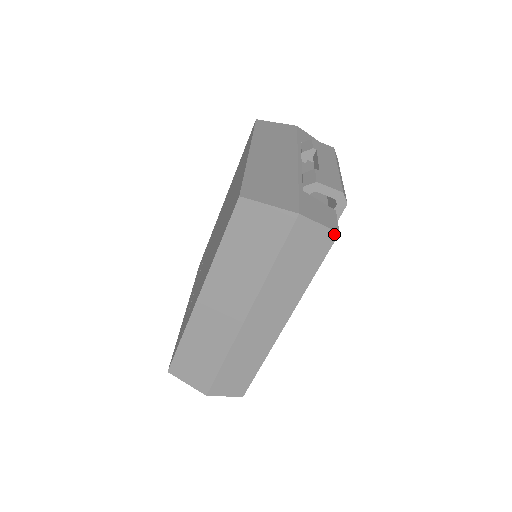
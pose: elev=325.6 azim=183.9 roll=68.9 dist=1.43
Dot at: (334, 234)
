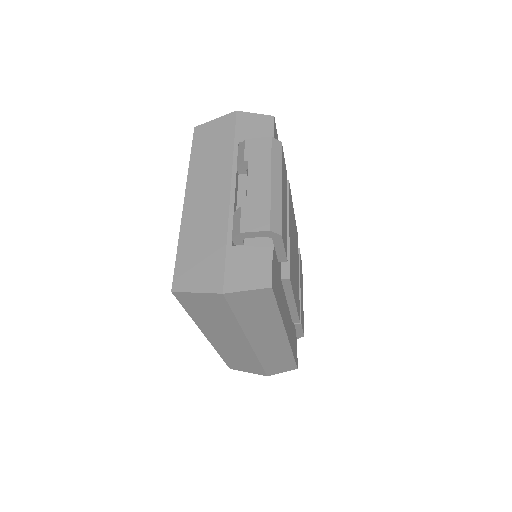
Dot at: (268, 289)
